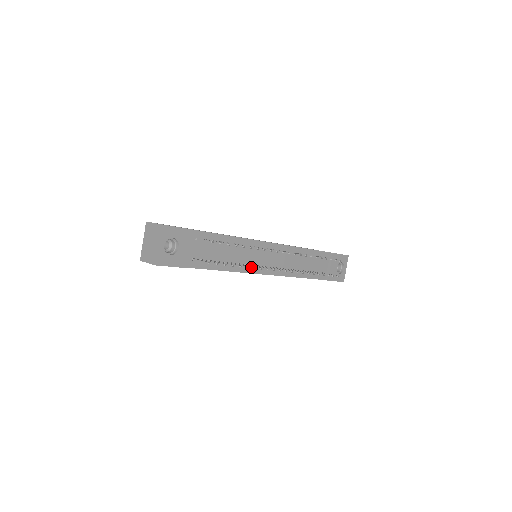
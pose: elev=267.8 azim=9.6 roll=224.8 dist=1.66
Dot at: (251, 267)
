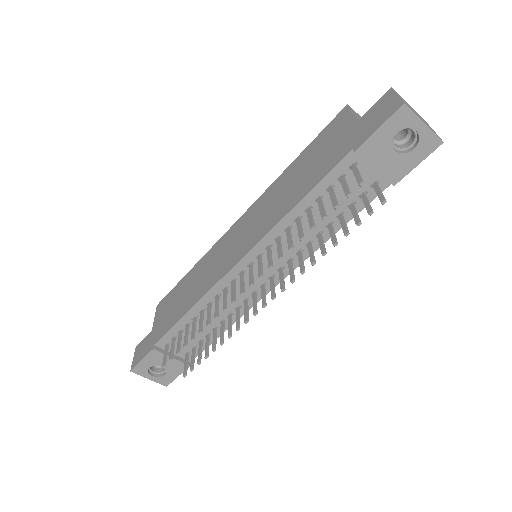
Dot at: (228, 335)
